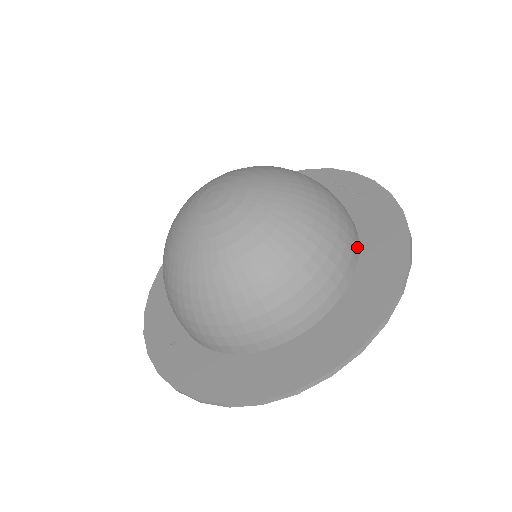
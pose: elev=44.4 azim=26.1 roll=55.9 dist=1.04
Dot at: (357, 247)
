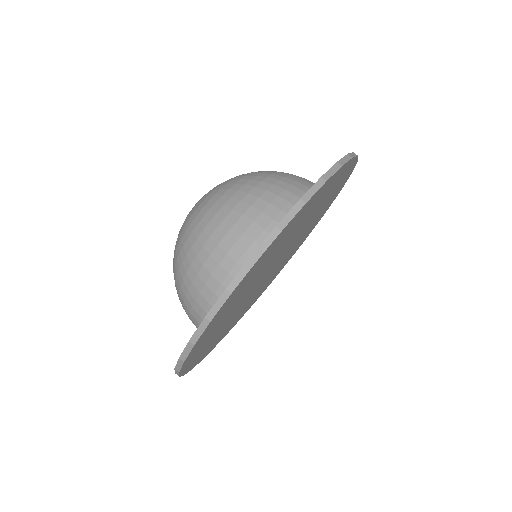
Dot at: occluded
